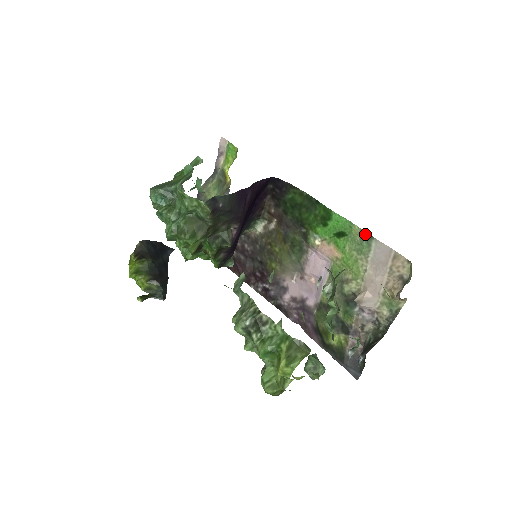
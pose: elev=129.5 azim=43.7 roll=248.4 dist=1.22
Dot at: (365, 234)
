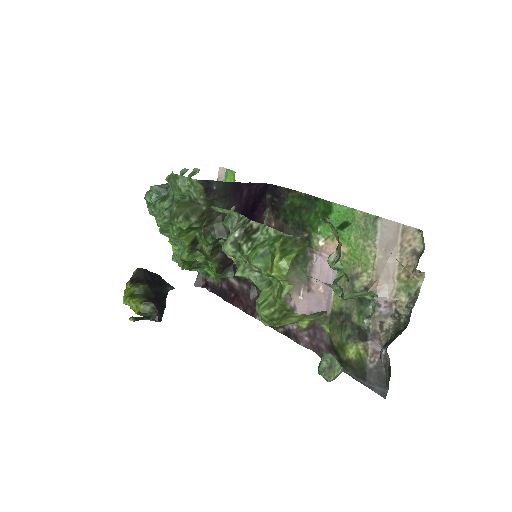
Dot at: (369, 216)
